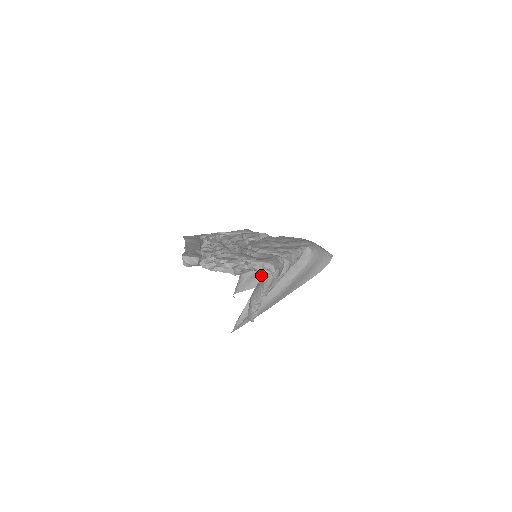
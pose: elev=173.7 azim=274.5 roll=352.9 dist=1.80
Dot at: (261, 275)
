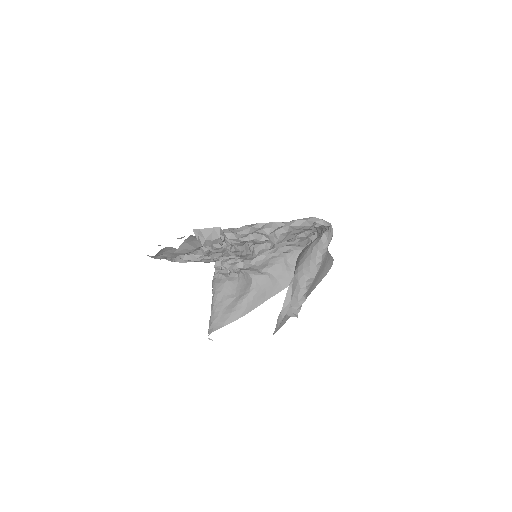
Dot at: (244, 300)
